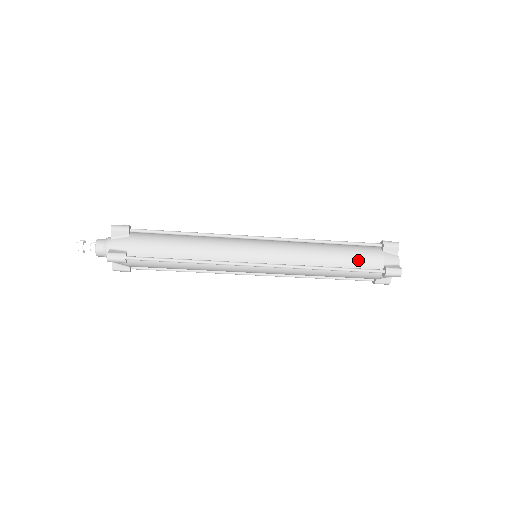
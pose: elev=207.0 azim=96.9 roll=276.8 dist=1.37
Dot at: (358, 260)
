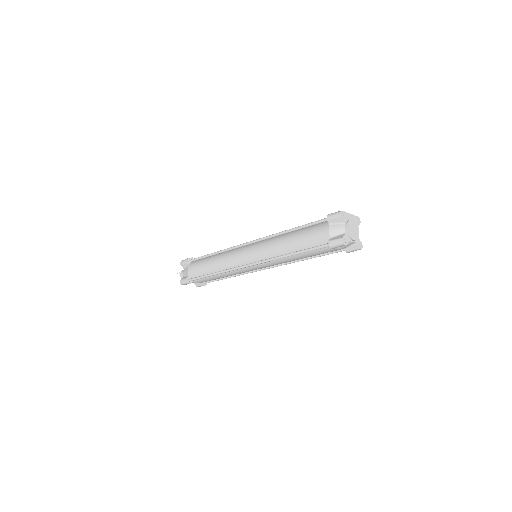
Dot at: (309, 240)
